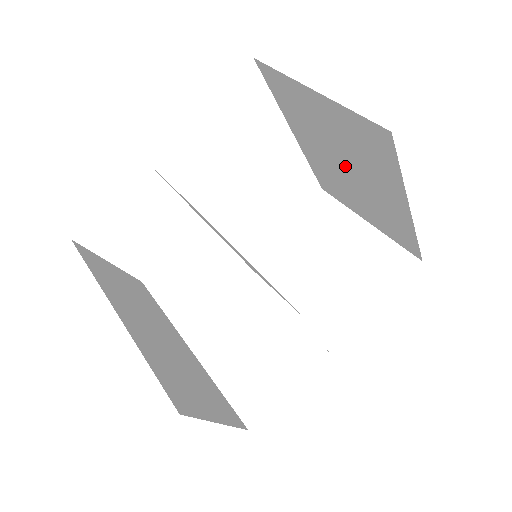
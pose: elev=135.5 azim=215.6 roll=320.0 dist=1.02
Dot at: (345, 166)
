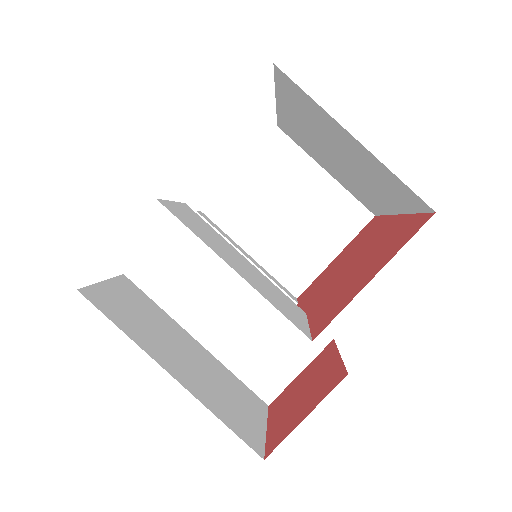
Dot at: (338, 158)
